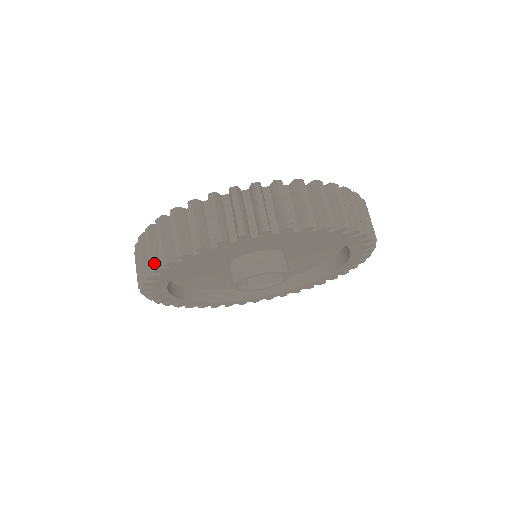
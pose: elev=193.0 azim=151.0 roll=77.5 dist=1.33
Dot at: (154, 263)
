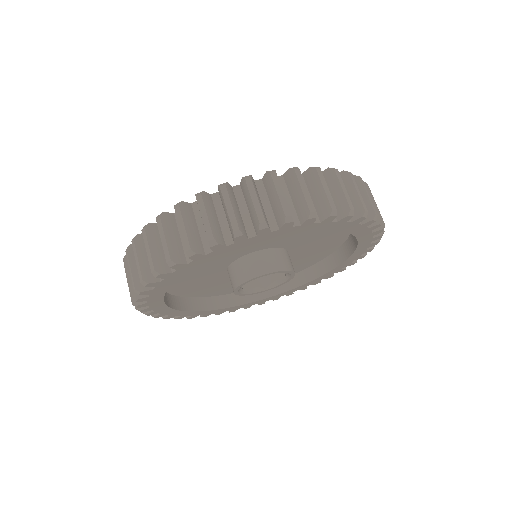
Dot at: (193, 246)
